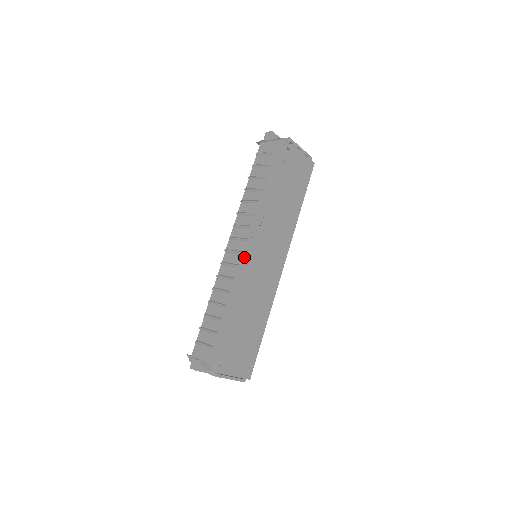
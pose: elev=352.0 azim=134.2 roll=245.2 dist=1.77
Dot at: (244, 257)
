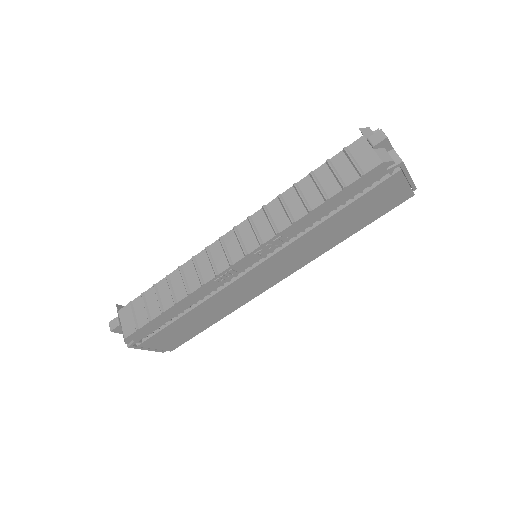
Dot at: (230, 269)
